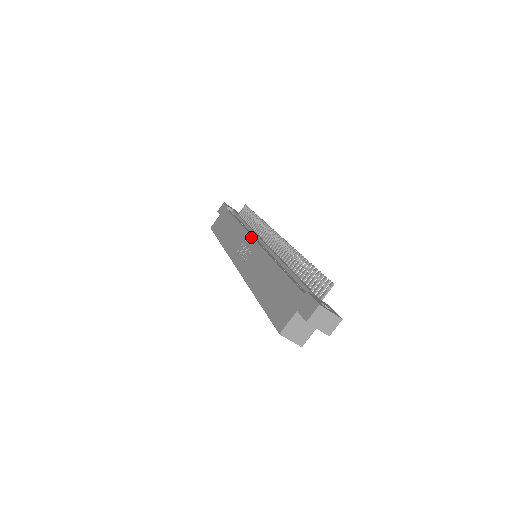
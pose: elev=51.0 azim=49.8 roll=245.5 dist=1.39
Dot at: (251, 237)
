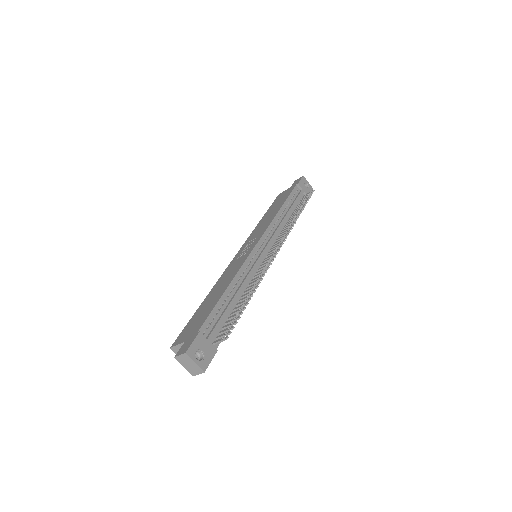
Dot at: (260, 238)
